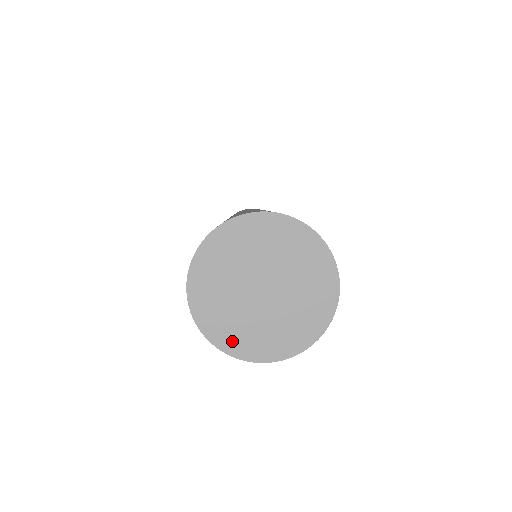
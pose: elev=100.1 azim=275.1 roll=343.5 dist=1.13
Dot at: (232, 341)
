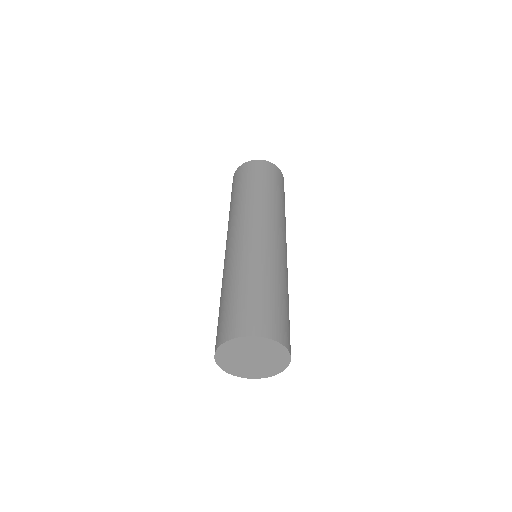
Dot at: (263, 375)
